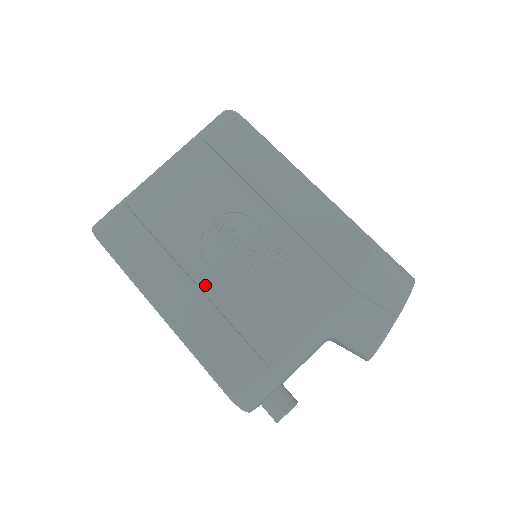
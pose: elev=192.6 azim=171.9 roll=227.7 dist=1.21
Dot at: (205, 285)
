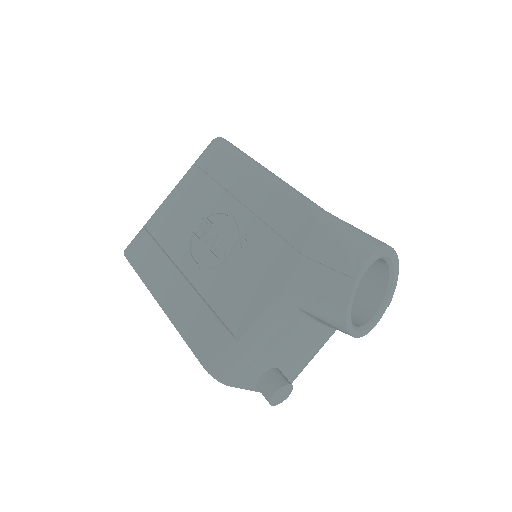
Dot at: (192, 277)
